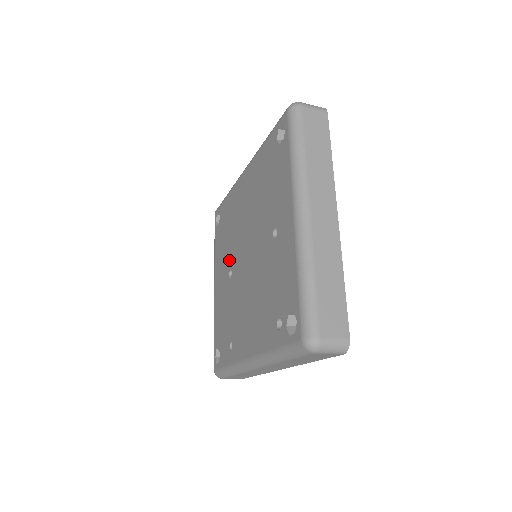
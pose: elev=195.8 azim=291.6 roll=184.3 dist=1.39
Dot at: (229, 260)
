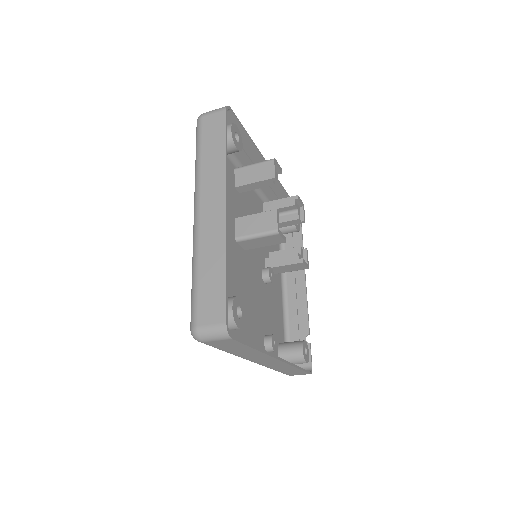
Dot at: occluded
